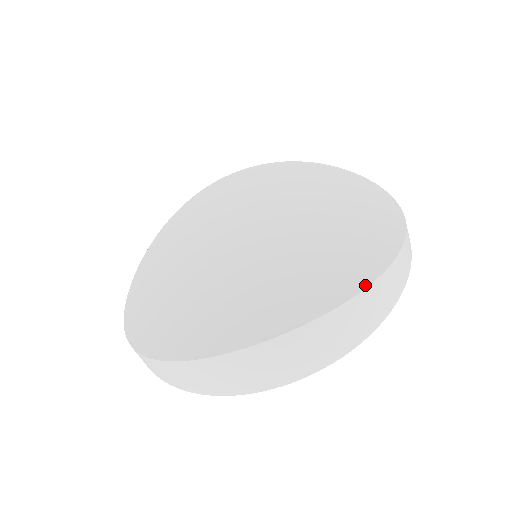
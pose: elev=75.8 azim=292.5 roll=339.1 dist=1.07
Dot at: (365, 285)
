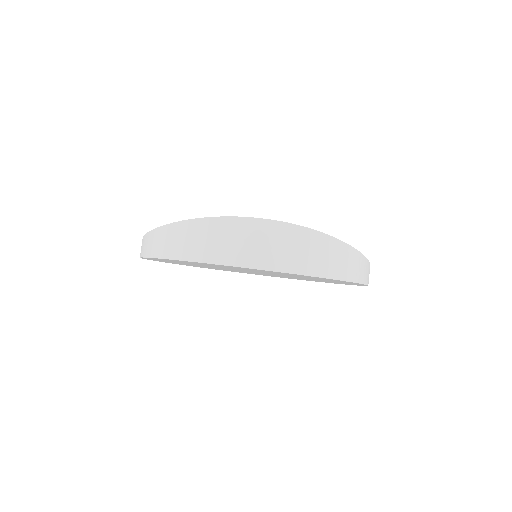
Dot at: (336, 238)
